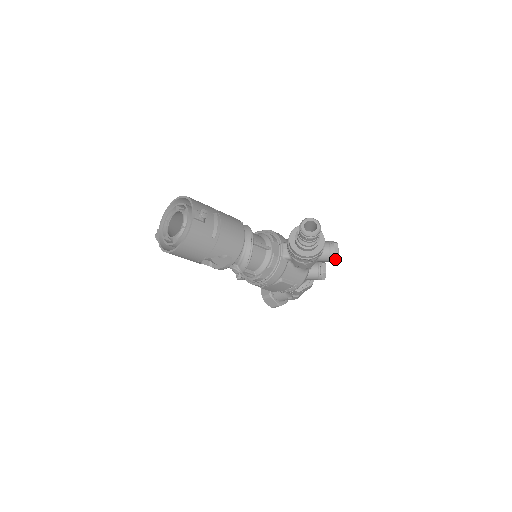
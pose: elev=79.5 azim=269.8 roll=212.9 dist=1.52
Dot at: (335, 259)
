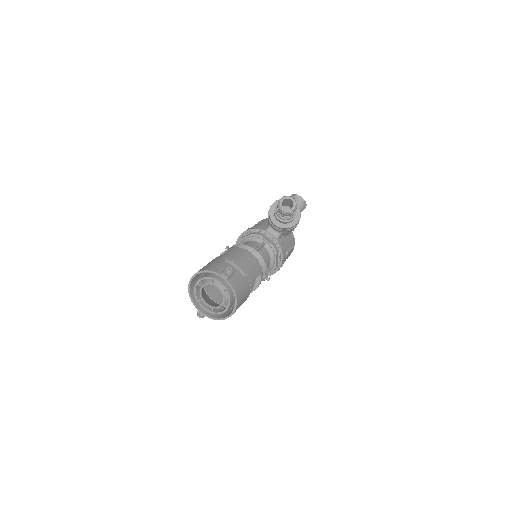
Dot at: (305, 205)
